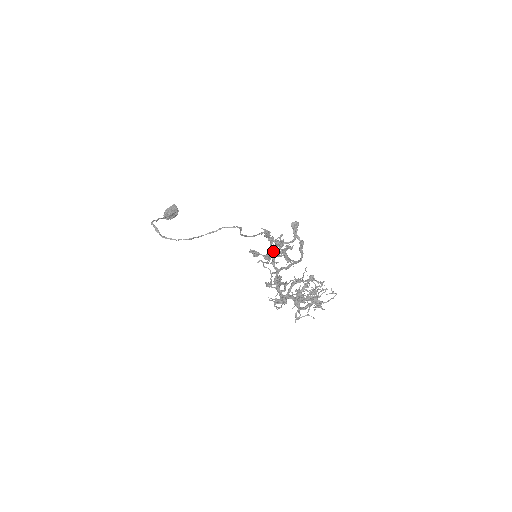
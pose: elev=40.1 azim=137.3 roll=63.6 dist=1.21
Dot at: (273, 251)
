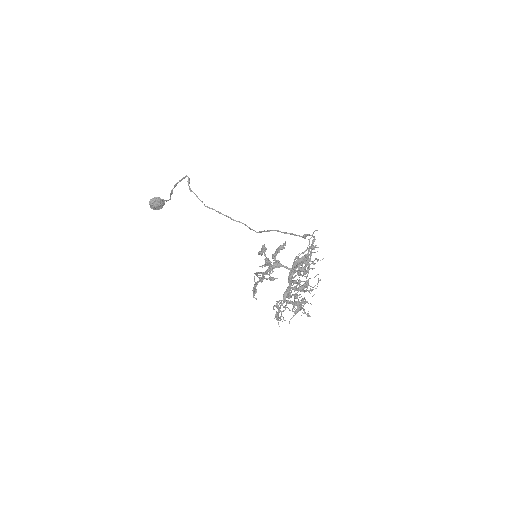
Dot at: occluded
